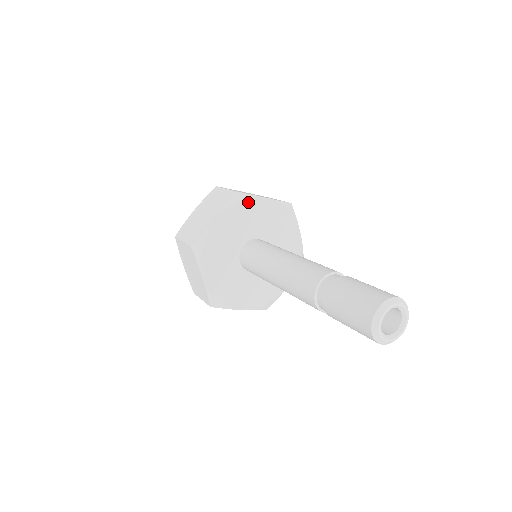
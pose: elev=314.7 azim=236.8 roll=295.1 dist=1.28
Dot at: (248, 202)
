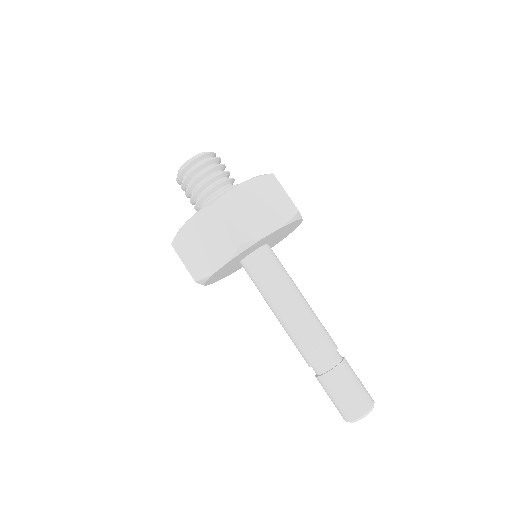
Dot at: (254, 245)
